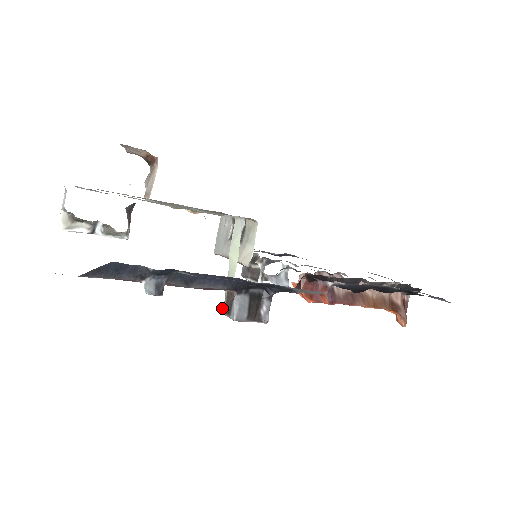
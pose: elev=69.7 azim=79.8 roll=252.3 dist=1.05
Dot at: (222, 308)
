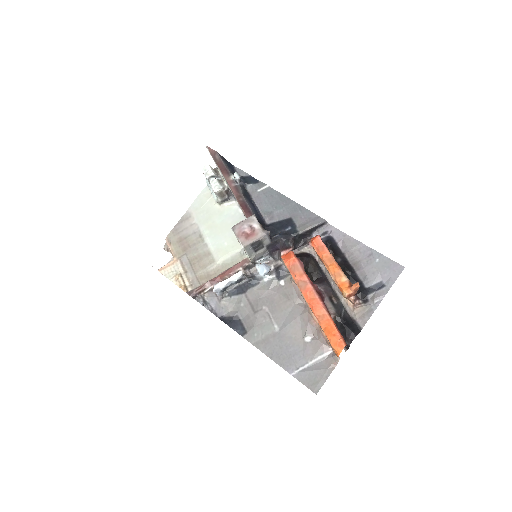
Dot at: (236, 226)
